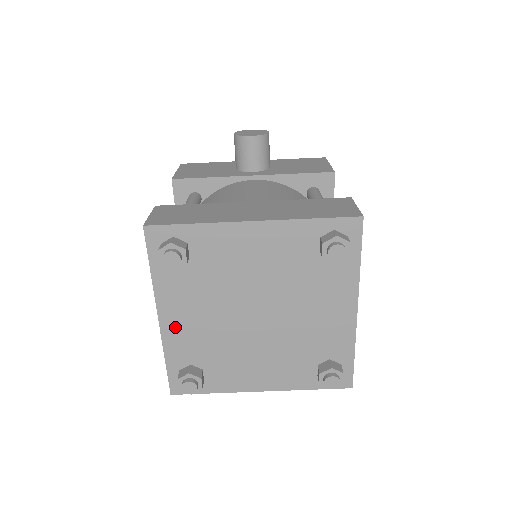
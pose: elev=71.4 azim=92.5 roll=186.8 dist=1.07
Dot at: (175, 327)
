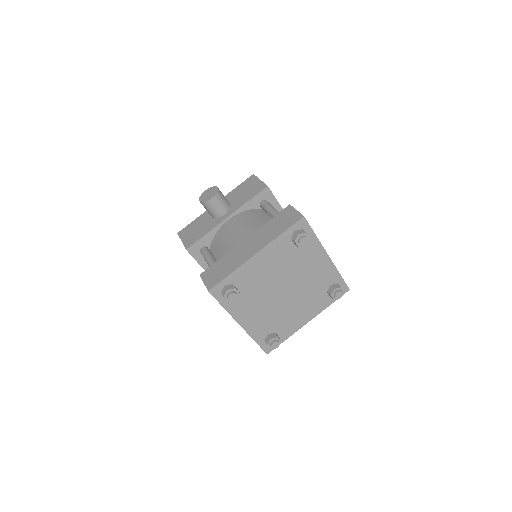
Dot at: (250, 323)
